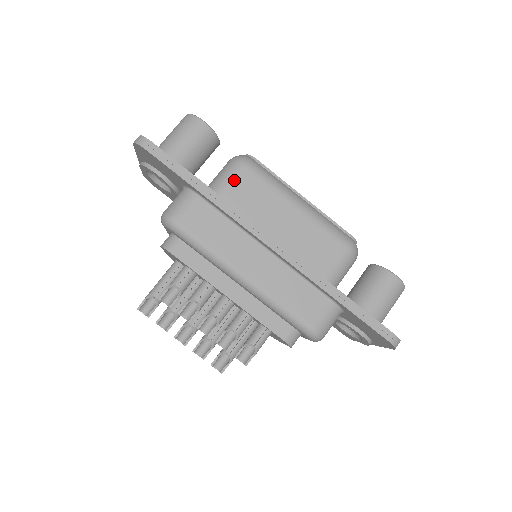
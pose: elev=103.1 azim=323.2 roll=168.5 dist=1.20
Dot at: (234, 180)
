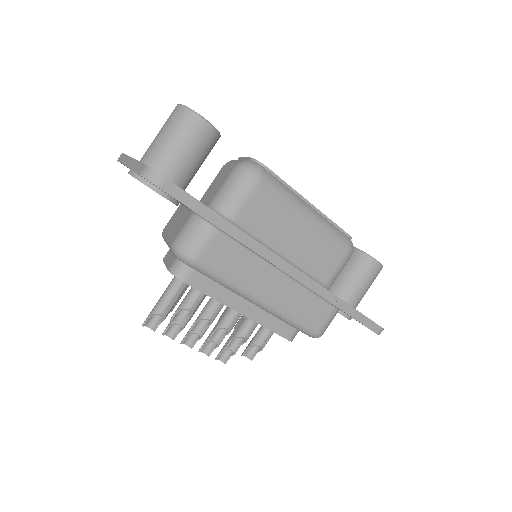
Dot at: (248, 199)
